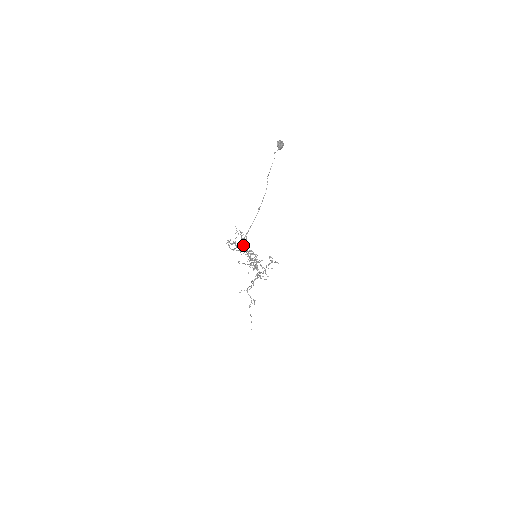
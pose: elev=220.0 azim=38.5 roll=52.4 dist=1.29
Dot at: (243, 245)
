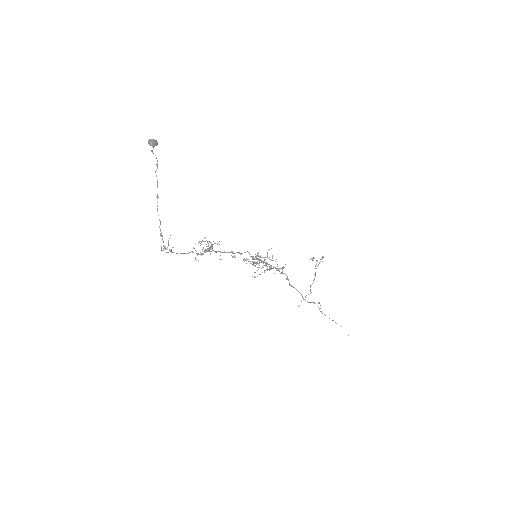
Dot at: (212, 250)
